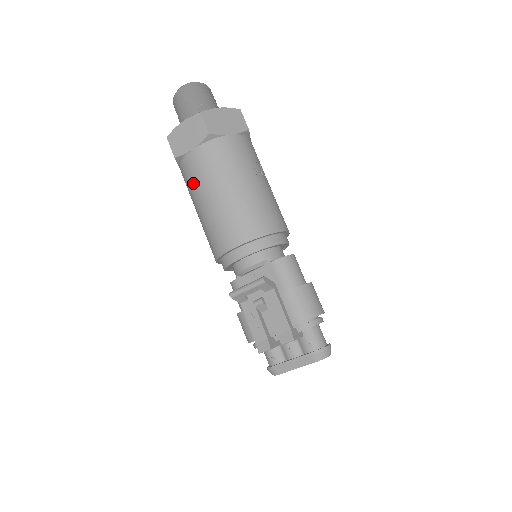
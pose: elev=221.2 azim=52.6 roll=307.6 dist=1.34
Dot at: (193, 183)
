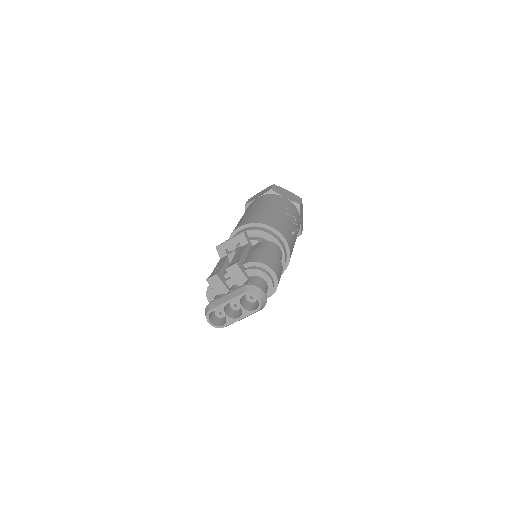
Dot at: occluded
